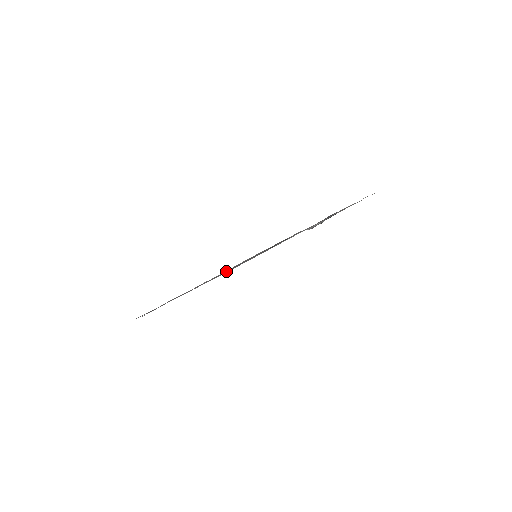
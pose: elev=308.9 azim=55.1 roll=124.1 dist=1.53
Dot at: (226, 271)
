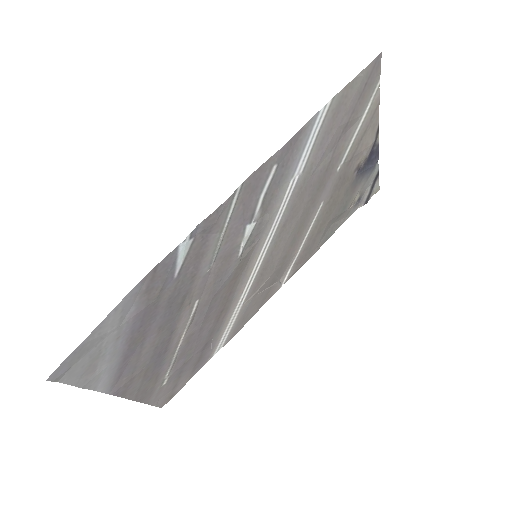
Dot at: (161, 277)
